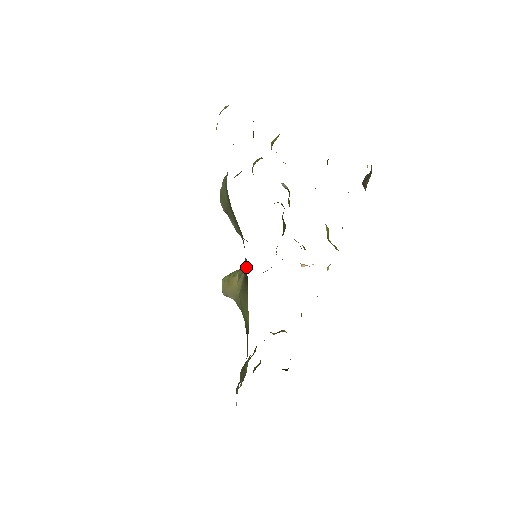
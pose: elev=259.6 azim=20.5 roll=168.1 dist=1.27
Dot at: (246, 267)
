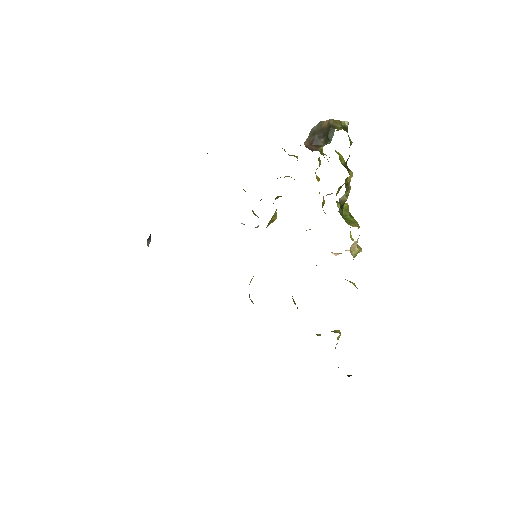
Dot at: occluded
